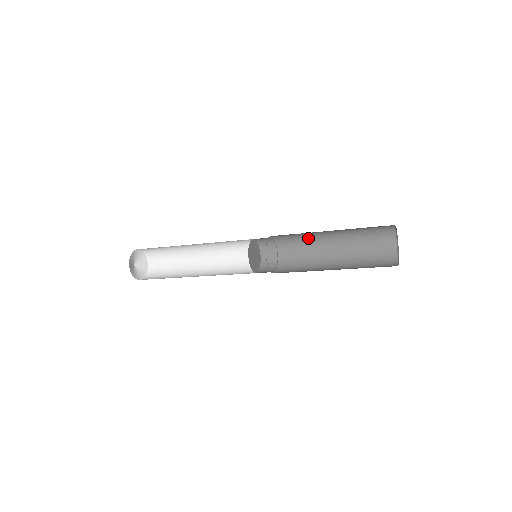
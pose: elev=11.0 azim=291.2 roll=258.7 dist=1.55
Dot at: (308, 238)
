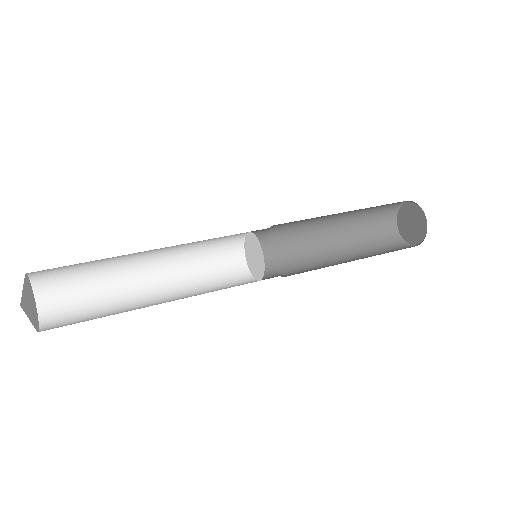
Dot at: (308, 227)
